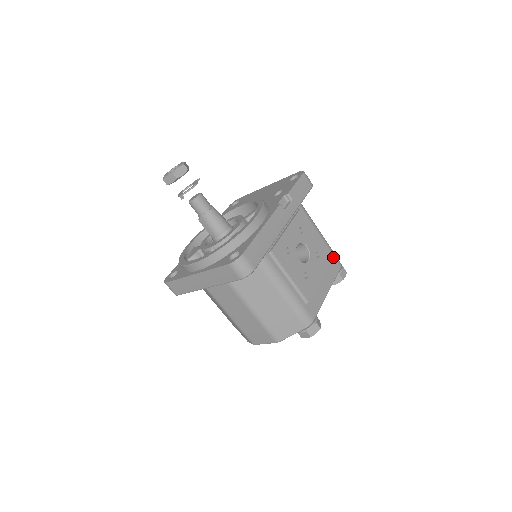
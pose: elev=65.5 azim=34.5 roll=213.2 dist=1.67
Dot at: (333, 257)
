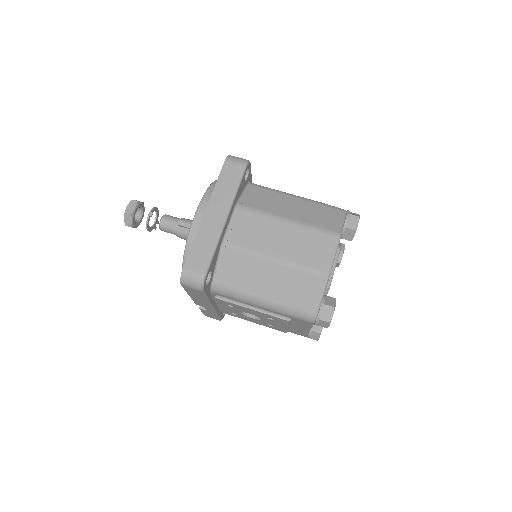
Dot at: occluded
